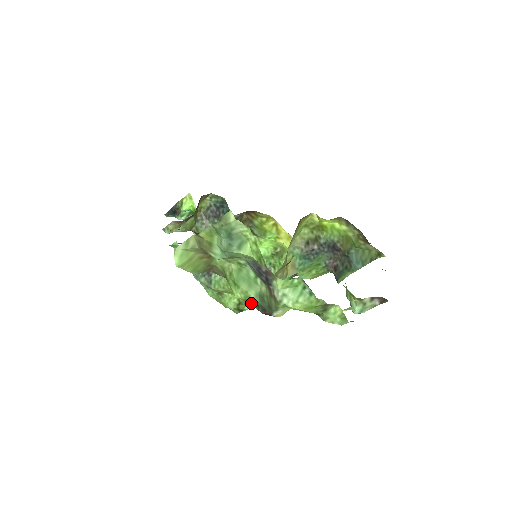
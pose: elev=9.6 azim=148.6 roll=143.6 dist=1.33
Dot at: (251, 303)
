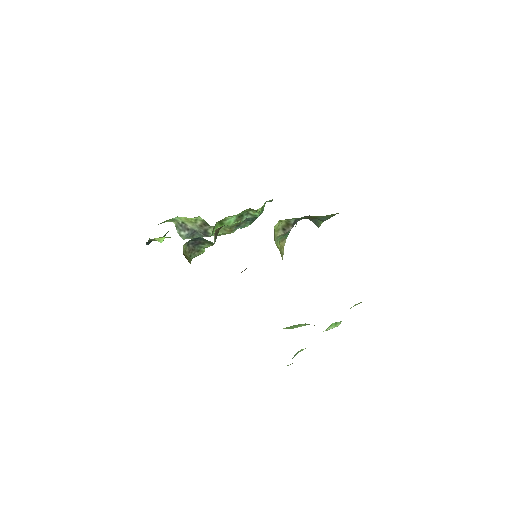
Dot at: occluded
